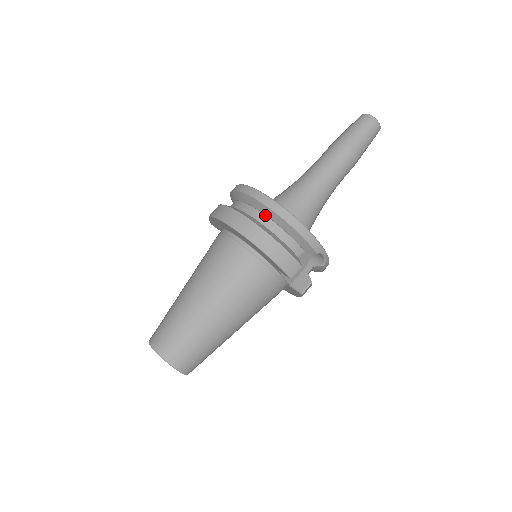
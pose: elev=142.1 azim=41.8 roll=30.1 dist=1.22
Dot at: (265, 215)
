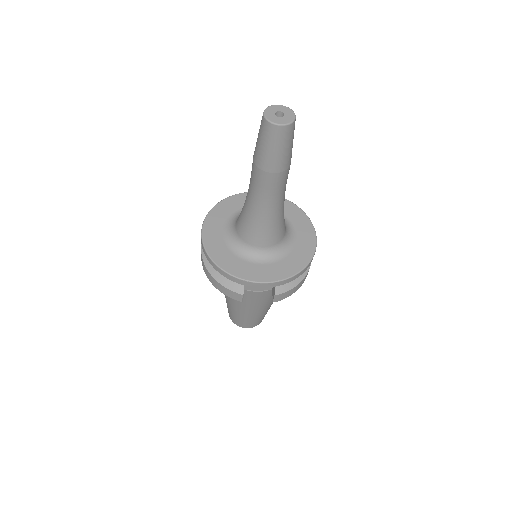
Dot at: occluded
